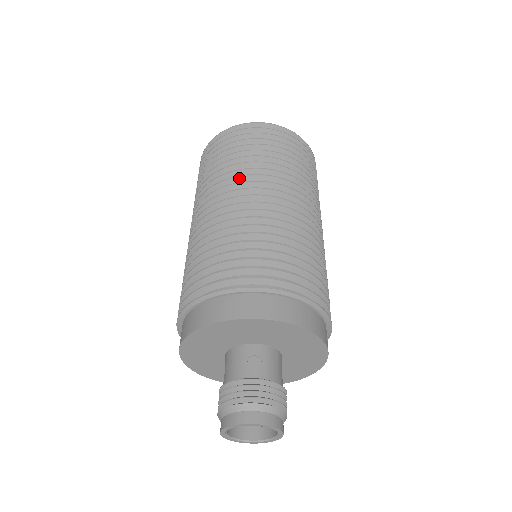
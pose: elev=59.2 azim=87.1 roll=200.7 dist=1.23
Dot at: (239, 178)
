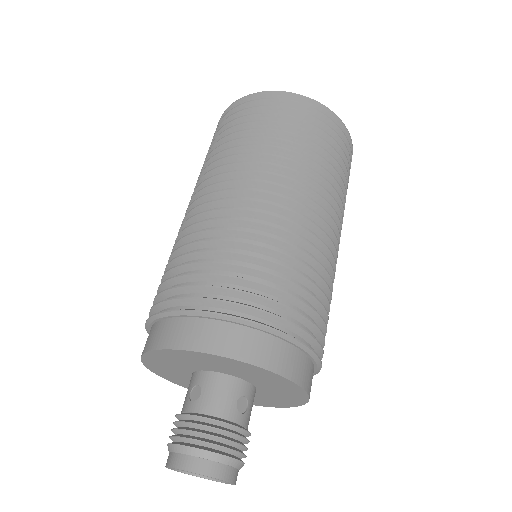
Dot at: (202, 180)
